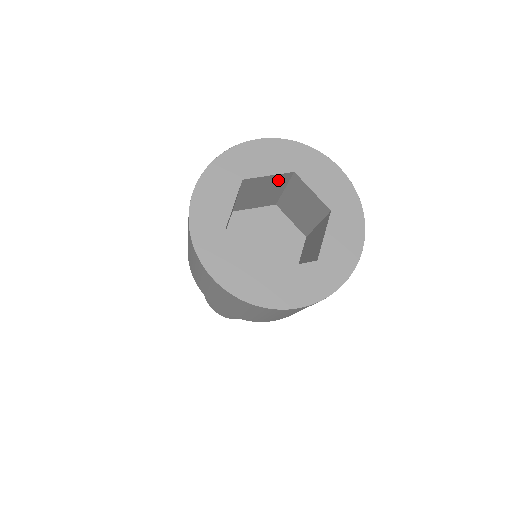
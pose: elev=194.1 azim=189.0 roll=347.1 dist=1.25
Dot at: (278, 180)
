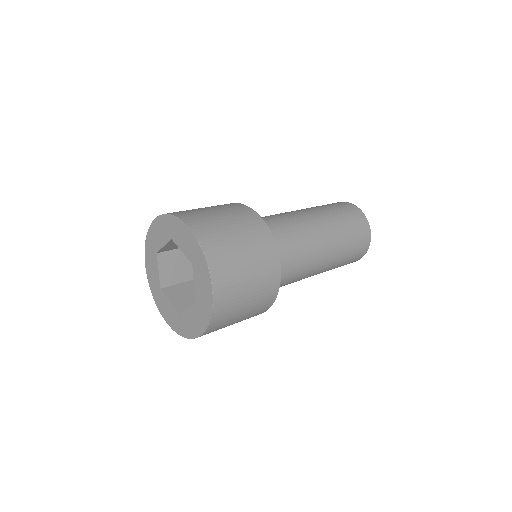
Dot at: occluded
